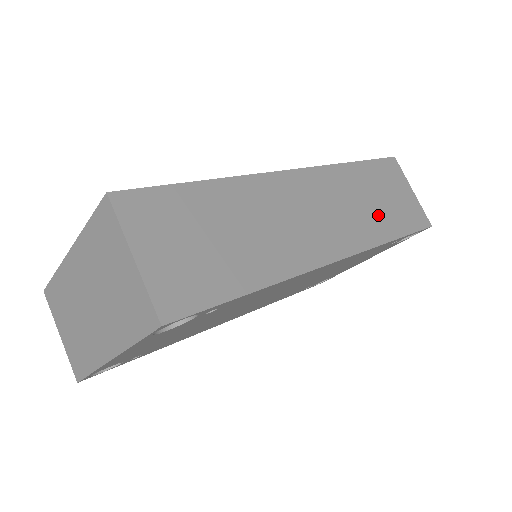
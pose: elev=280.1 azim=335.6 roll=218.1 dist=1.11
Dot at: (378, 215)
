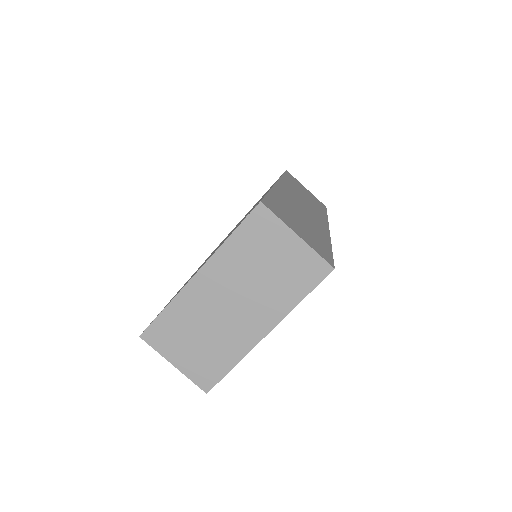
Dot at: (313, 203)
